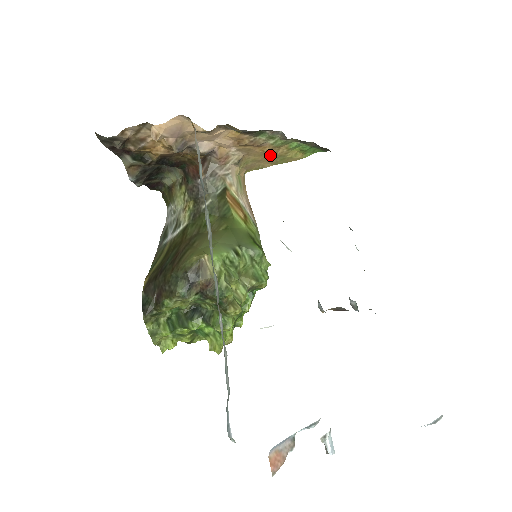
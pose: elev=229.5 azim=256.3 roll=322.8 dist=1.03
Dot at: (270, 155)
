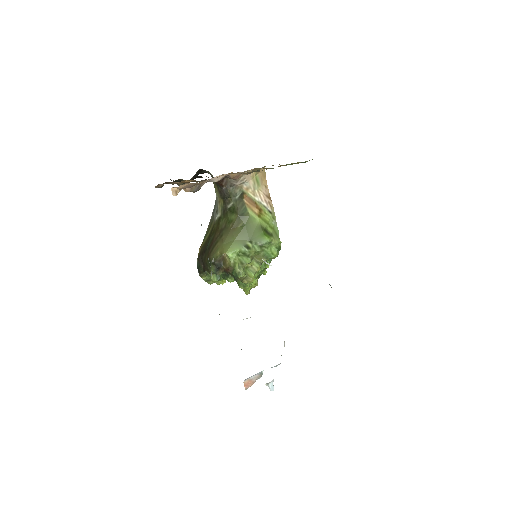
Dot at: occluded
